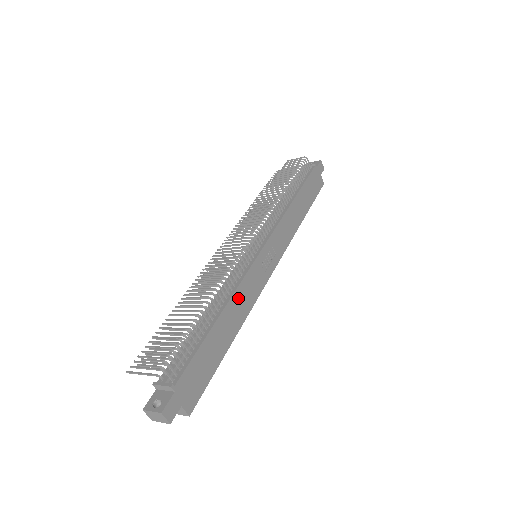
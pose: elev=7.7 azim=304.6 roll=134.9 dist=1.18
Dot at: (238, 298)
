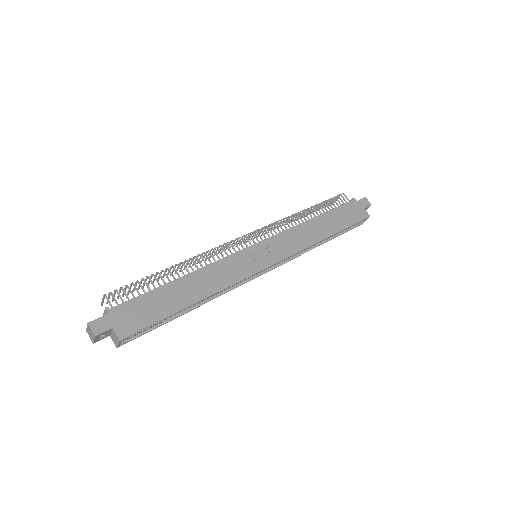
Dot at: (211, 272)
